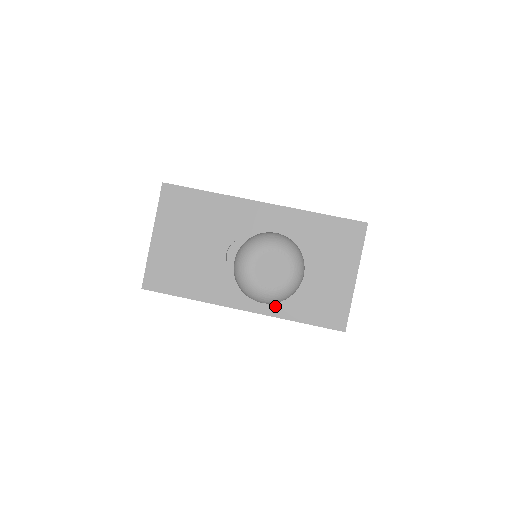
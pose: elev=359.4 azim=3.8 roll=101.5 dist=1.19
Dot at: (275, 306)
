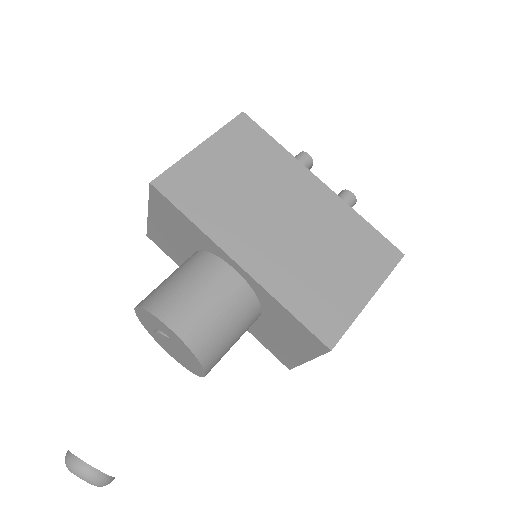
Dot at: occluded
